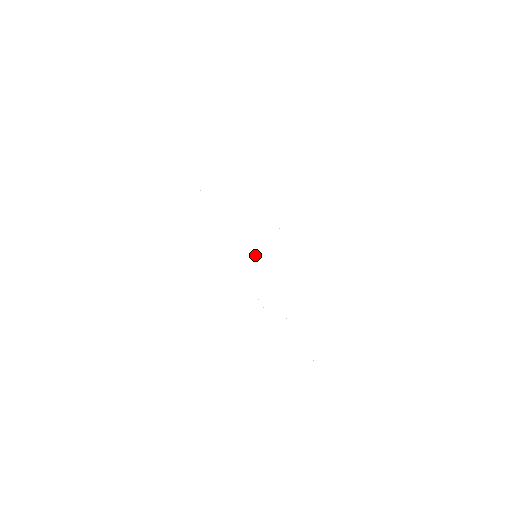
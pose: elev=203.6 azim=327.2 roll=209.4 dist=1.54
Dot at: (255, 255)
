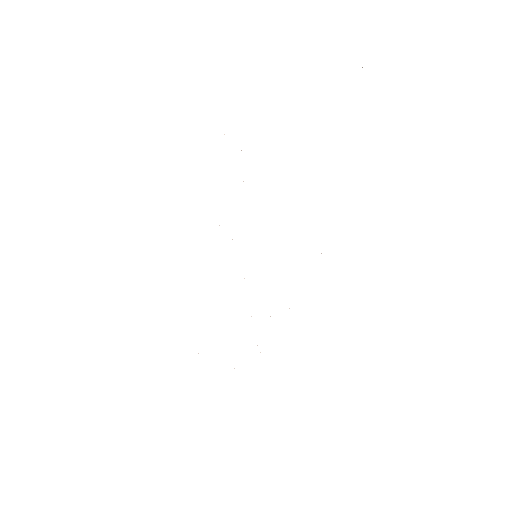
Dot at: occluded
